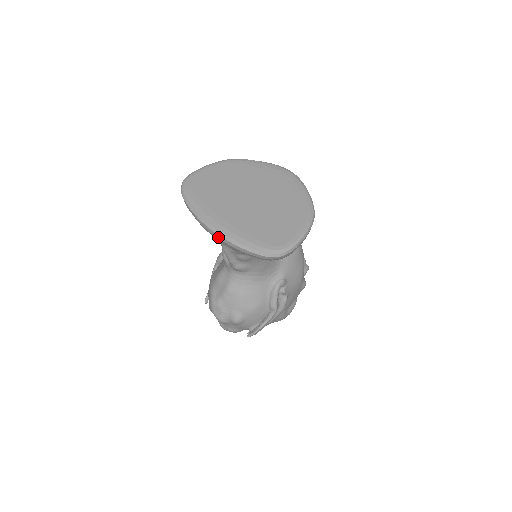
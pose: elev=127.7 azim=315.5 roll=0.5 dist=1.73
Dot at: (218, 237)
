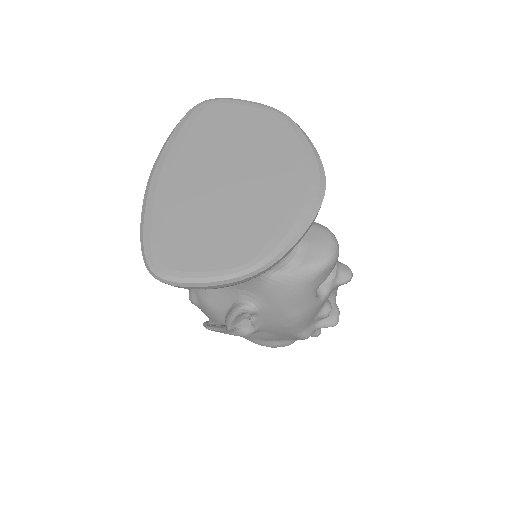
Dot at: (146, 194)
